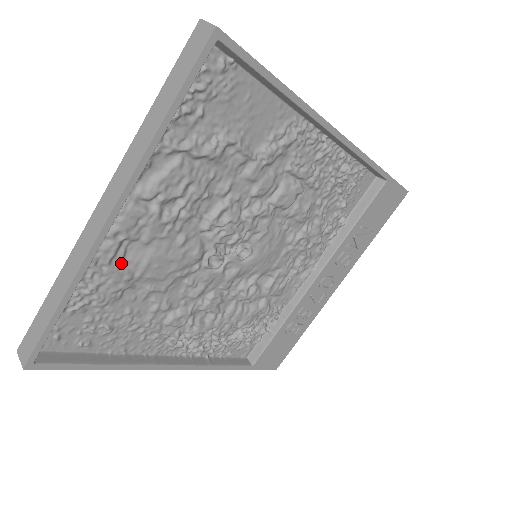
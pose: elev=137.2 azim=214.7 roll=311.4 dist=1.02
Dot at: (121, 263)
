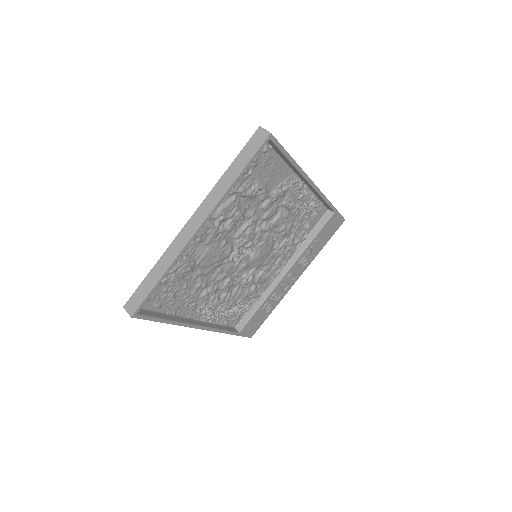
Dot at: (192, 255)
